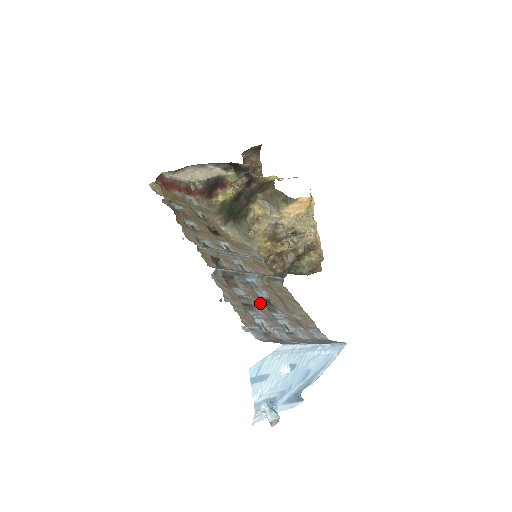
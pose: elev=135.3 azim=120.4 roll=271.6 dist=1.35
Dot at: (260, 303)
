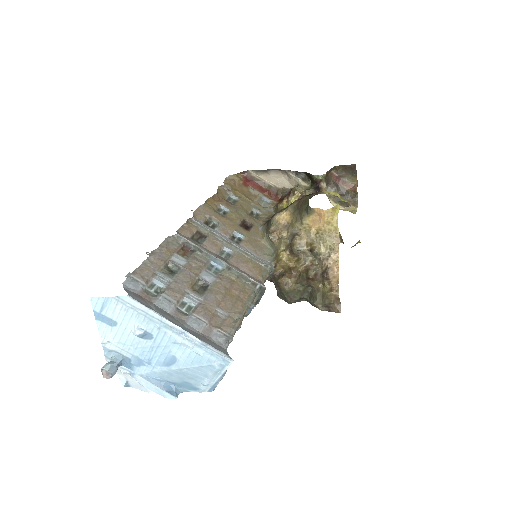
Dot at: (187, 278)
